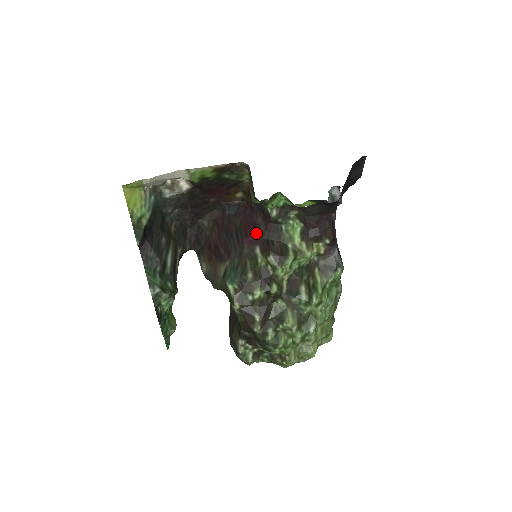
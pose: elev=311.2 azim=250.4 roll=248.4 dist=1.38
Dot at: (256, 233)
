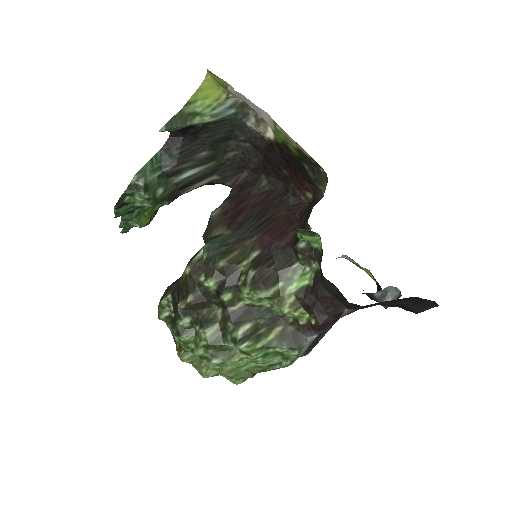
Dot at: (274, 240)
